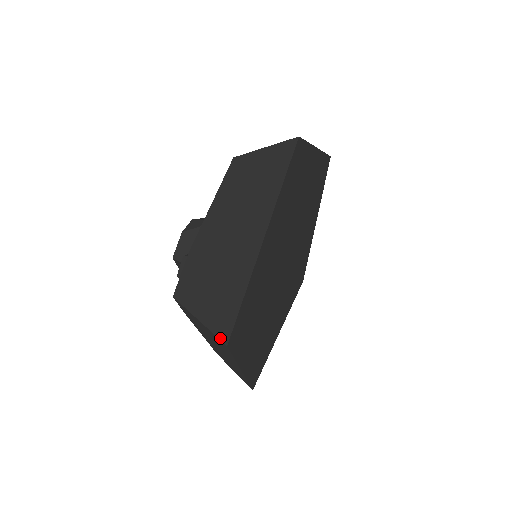
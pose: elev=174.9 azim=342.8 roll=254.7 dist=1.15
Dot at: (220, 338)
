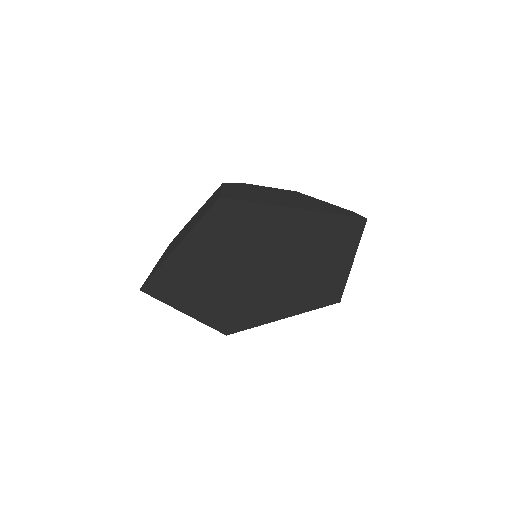
Dot at: (143, 284)
